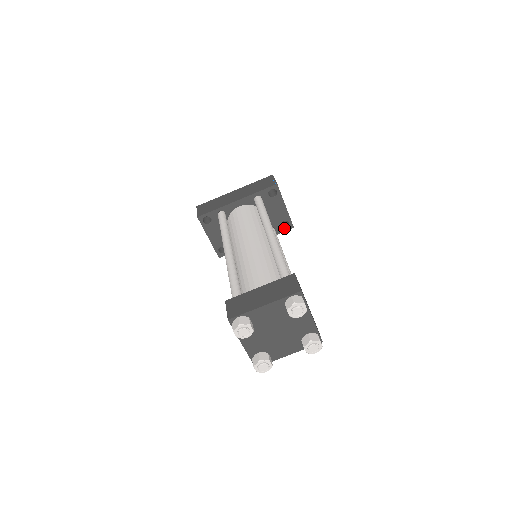
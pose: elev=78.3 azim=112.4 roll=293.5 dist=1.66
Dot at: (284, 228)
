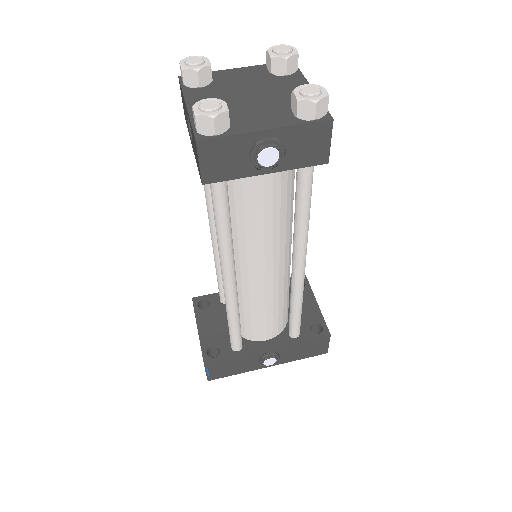
Dot at: occluded
